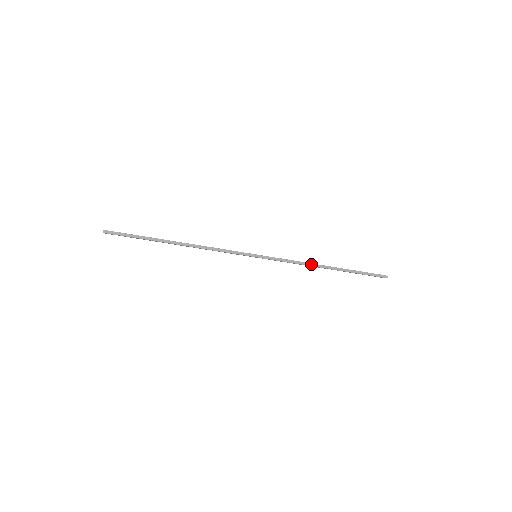
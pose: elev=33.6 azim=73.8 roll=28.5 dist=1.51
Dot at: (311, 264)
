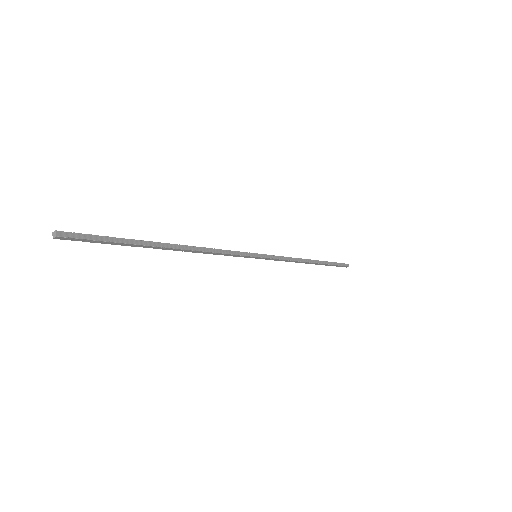
Dot at: (301, 259)
